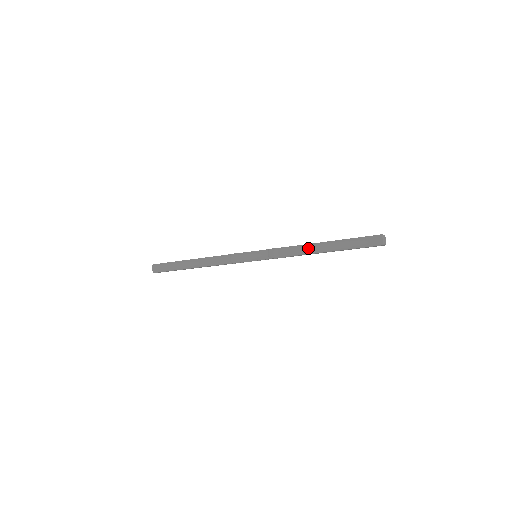
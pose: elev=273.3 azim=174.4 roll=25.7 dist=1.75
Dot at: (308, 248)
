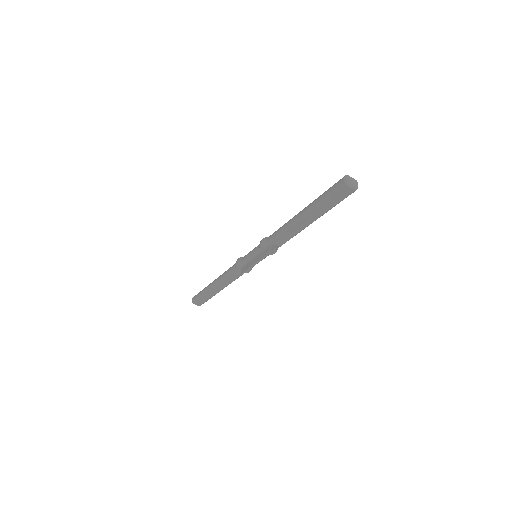
Dot at: (287, 223)
